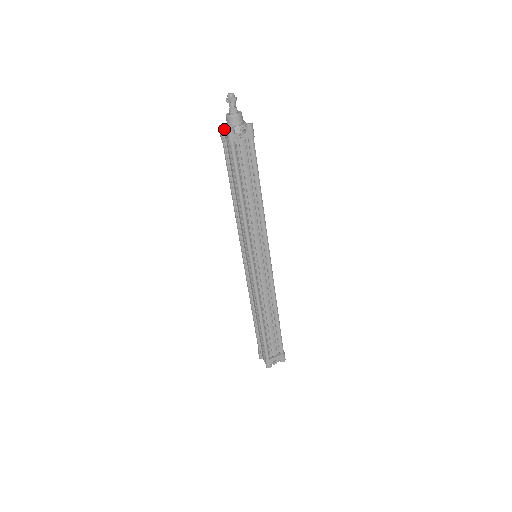
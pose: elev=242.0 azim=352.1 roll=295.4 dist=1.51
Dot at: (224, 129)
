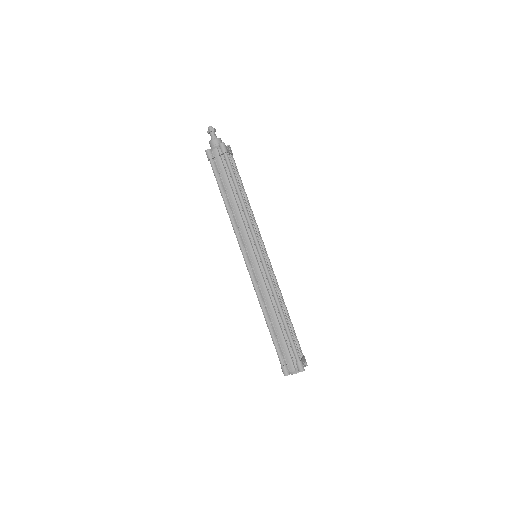
Dot at: (214, 148)
